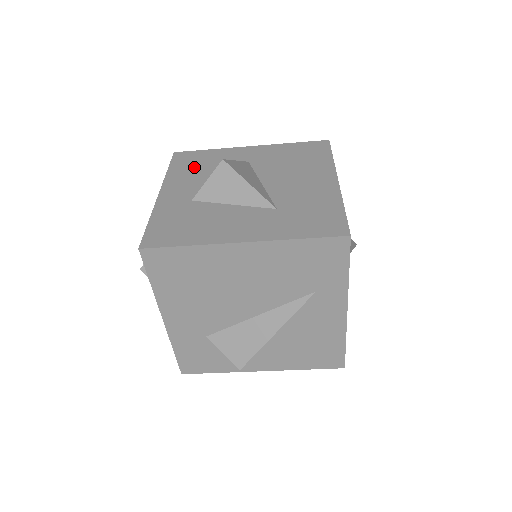
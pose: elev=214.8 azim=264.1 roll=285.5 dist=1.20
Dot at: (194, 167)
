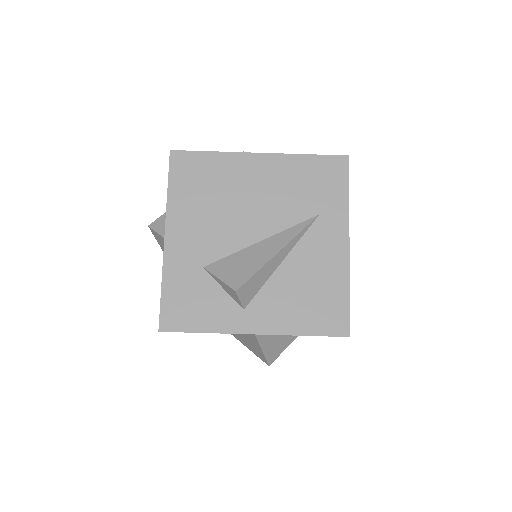
Dot at: occluded
